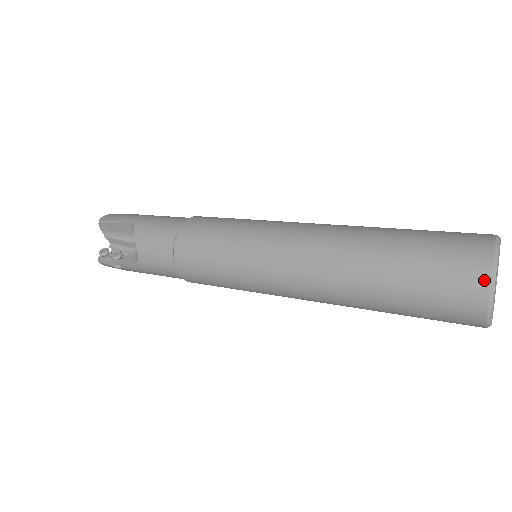
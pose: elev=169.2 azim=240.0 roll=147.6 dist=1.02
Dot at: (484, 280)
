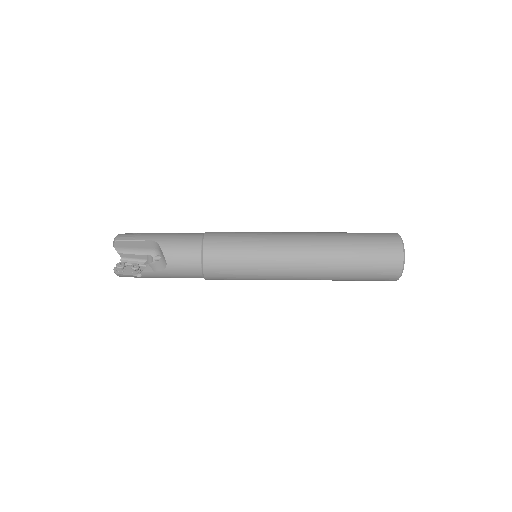
Dot at: (401, 257)
